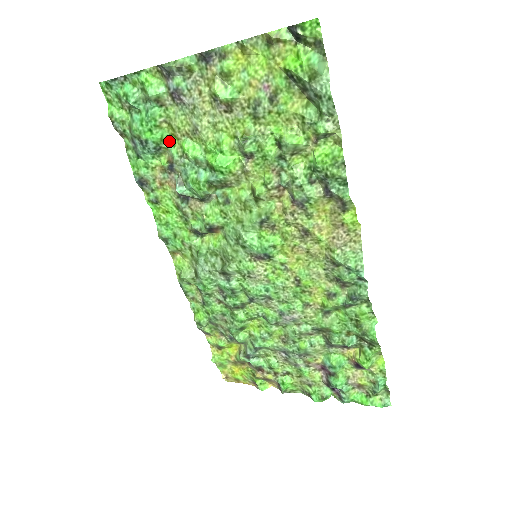
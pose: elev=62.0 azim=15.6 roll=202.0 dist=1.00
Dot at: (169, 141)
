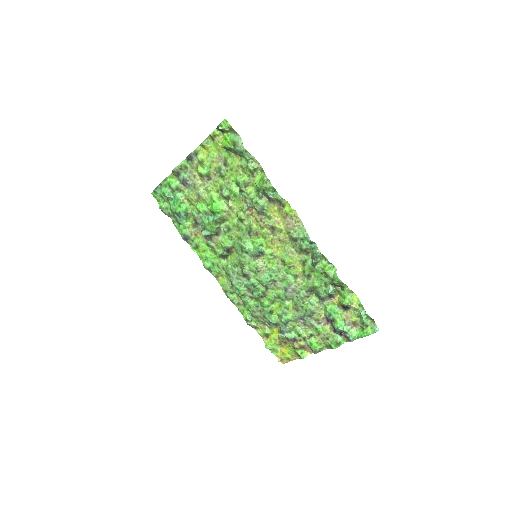
Dot at: (191, 208)
